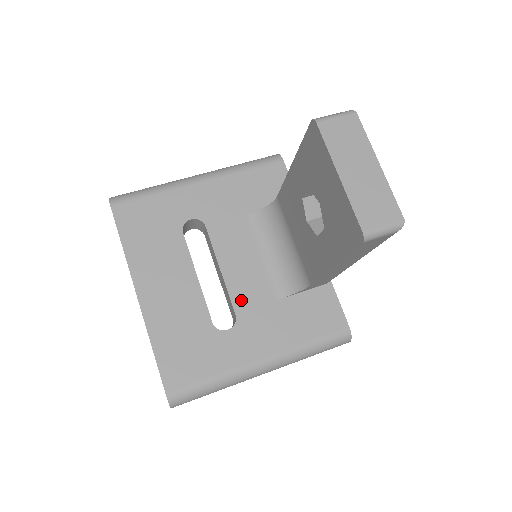
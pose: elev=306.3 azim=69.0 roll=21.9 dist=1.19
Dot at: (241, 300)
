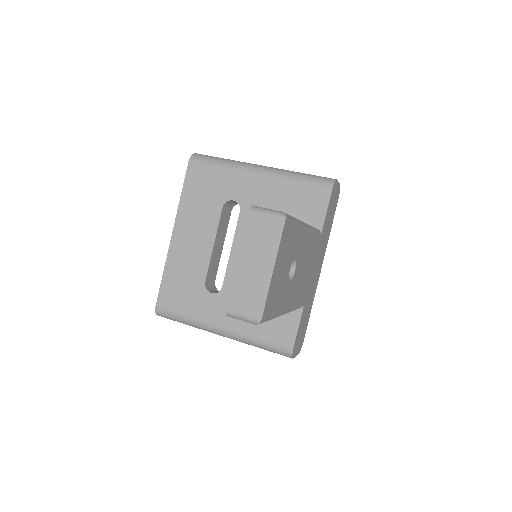
Dot at: (232, 279)
